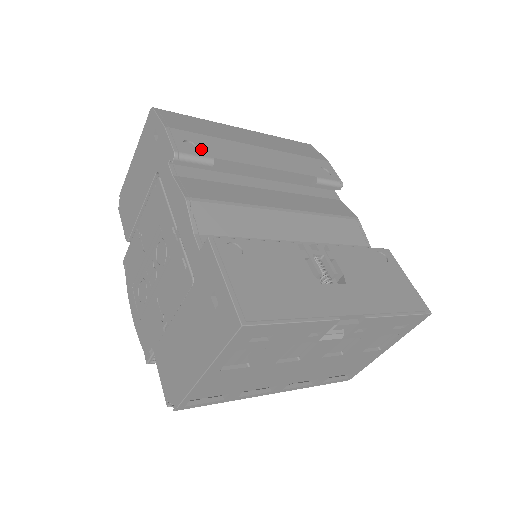
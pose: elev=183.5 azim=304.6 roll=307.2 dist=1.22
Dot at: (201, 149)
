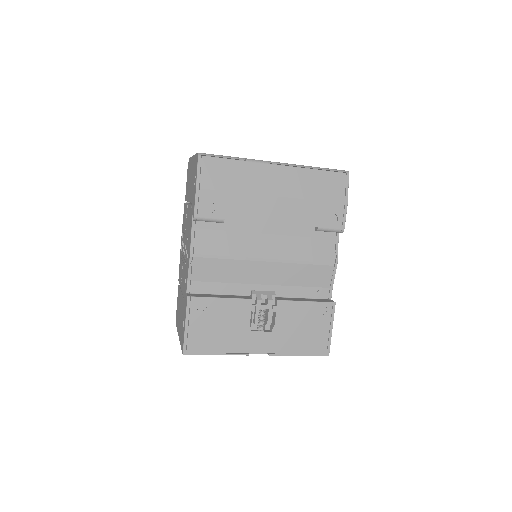
Dot at: (218, 210)
